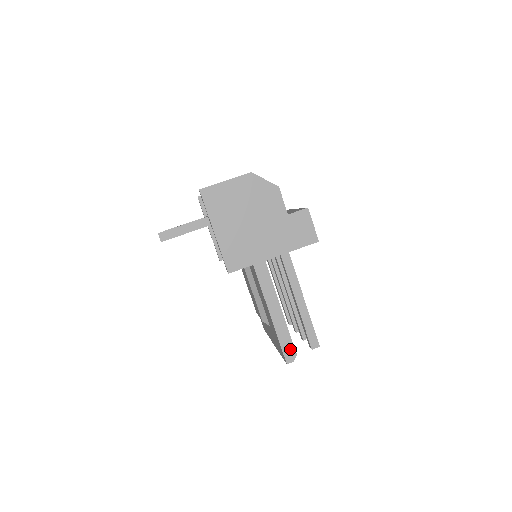
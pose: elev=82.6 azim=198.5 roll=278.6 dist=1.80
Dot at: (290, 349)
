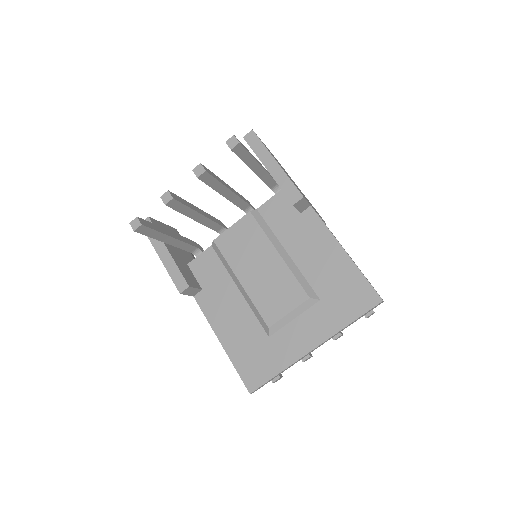
Dot at: occluded
